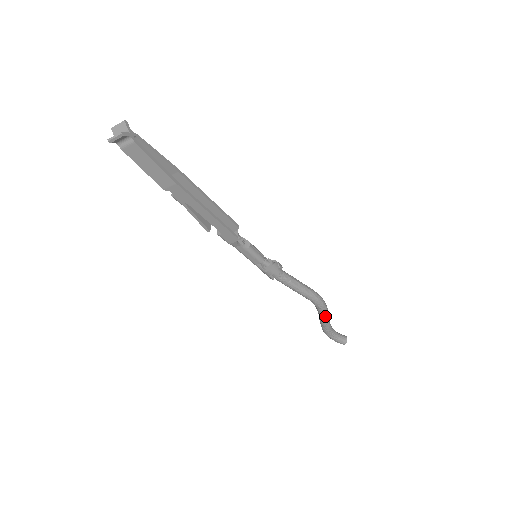
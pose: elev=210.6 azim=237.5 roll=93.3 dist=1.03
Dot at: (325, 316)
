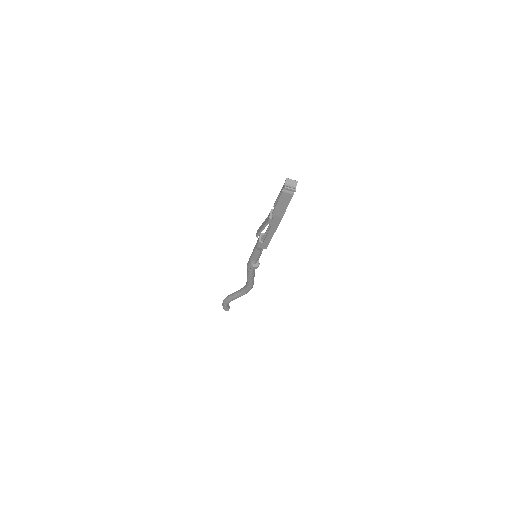
Dot at: occluded
